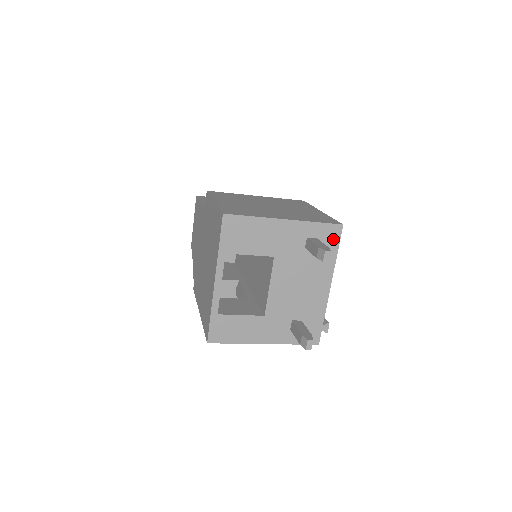
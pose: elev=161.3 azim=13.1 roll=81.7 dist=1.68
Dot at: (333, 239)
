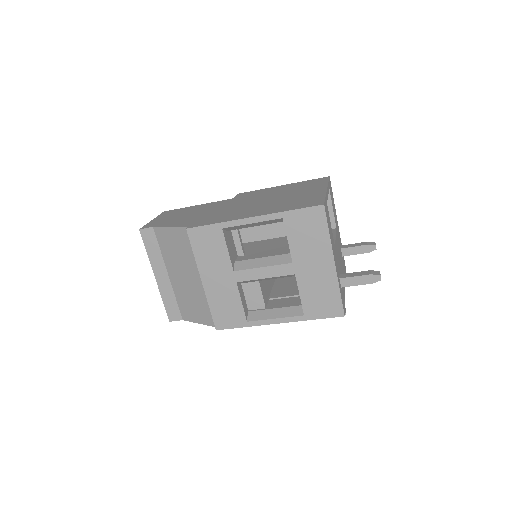
Dot at: (344, 266)
